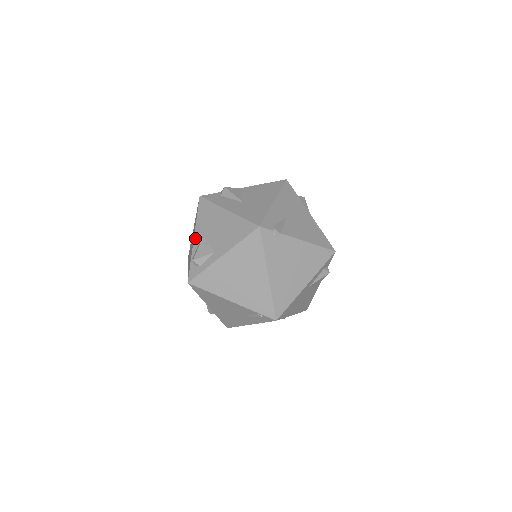
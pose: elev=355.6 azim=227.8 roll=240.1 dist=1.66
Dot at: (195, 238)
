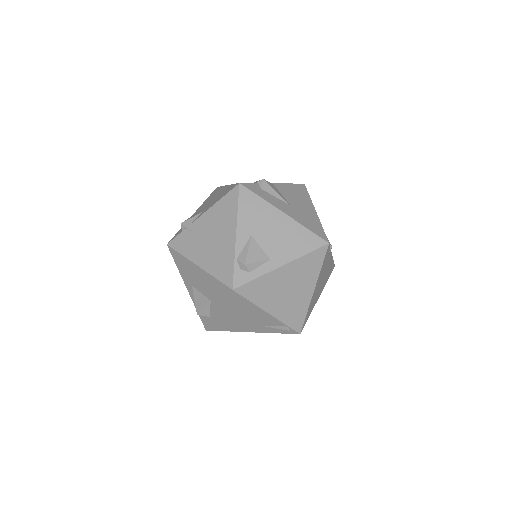
Dot at: (238, 235)
